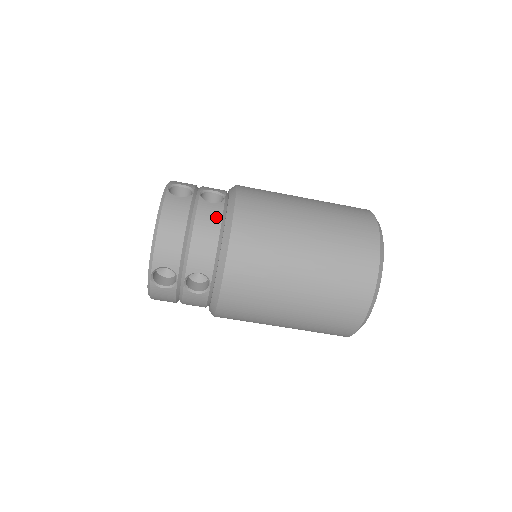
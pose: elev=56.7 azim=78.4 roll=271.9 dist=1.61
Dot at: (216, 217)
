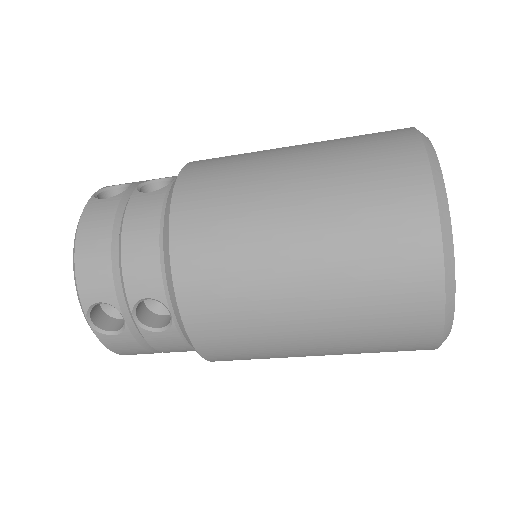
Dot at: (178, 345)
